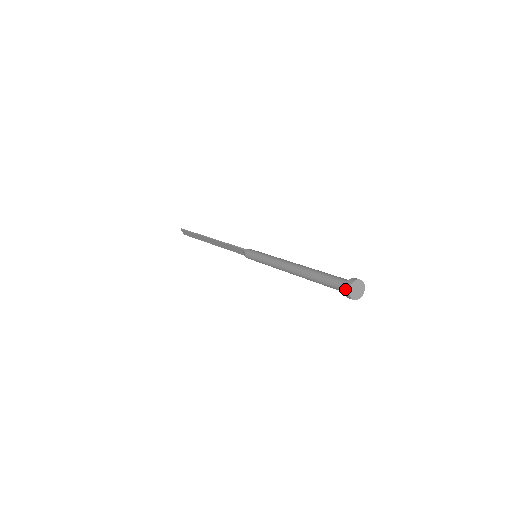
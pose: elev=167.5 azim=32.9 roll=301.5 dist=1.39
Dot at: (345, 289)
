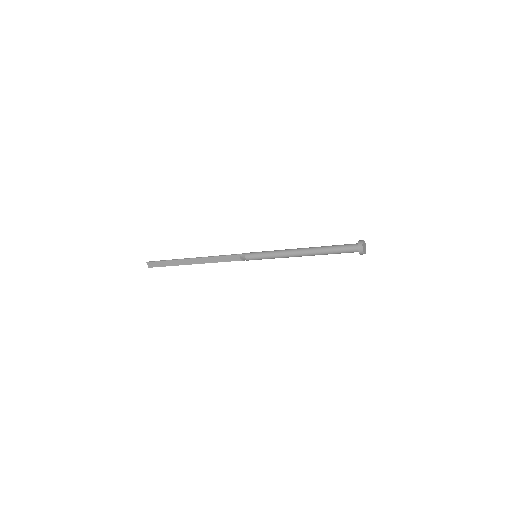
Dot at: (359, 246)
